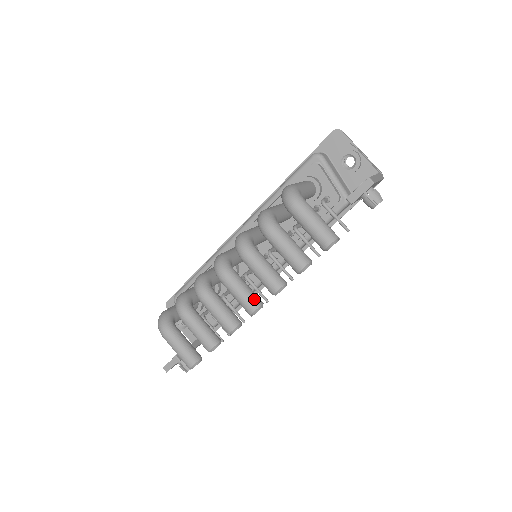
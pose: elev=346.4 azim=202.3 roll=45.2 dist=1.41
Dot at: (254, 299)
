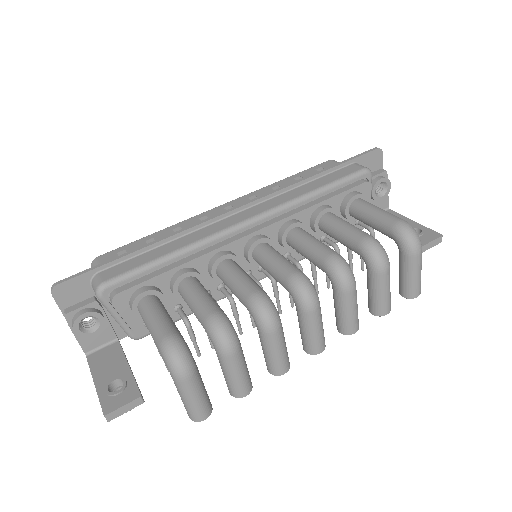
Dot at: (324, 337)
